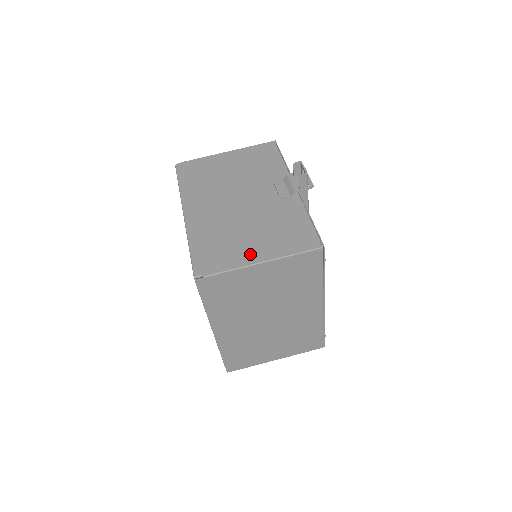
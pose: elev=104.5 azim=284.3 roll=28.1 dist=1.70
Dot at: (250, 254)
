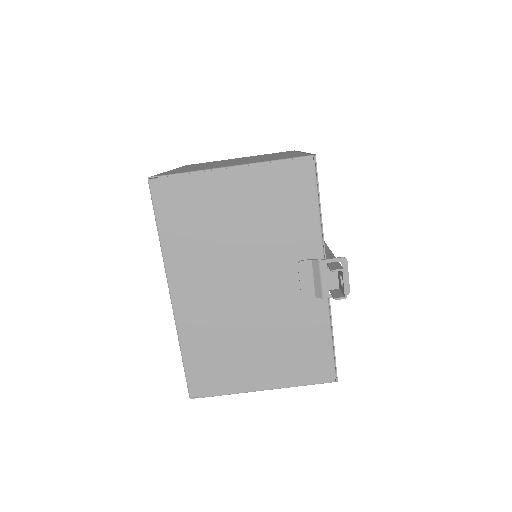
Dot at: (253, 379)
